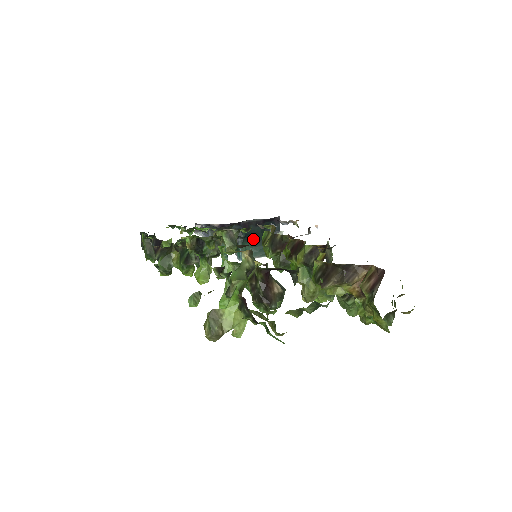
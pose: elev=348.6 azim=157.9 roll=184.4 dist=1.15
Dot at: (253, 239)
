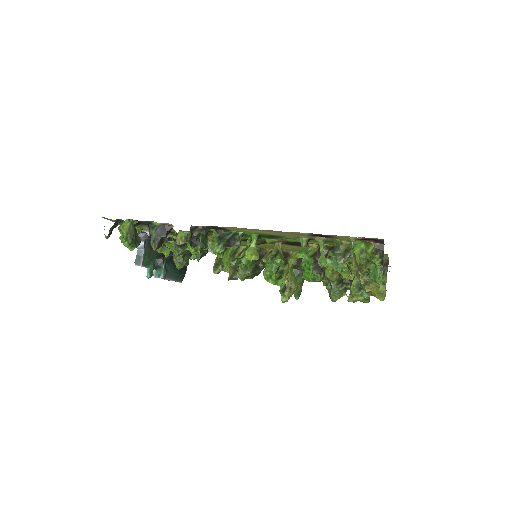
Dot at: (173, 262)
